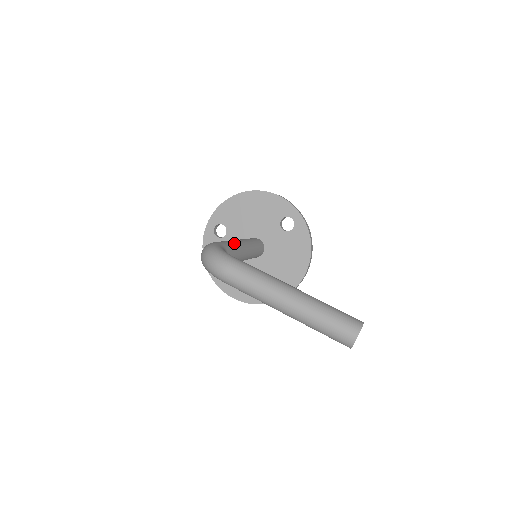
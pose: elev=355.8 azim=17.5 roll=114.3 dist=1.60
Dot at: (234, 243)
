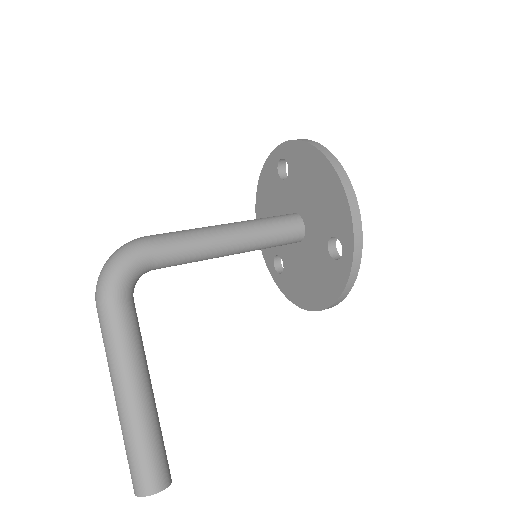
Dot at: (197, 246)
